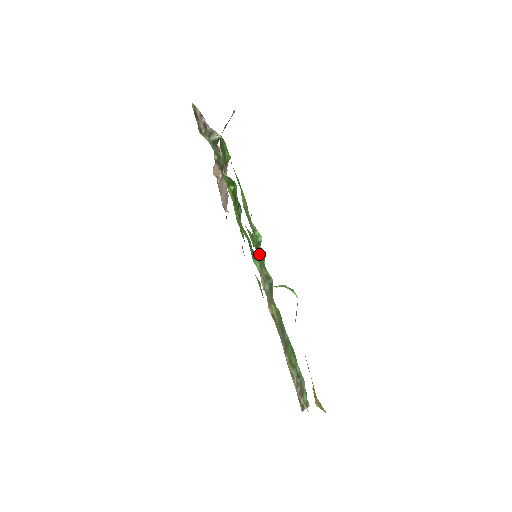
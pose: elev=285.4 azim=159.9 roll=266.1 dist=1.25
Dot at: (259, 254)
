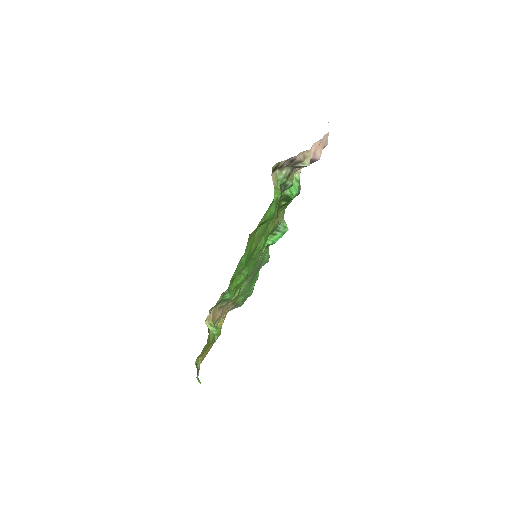
Dot at: occluded
